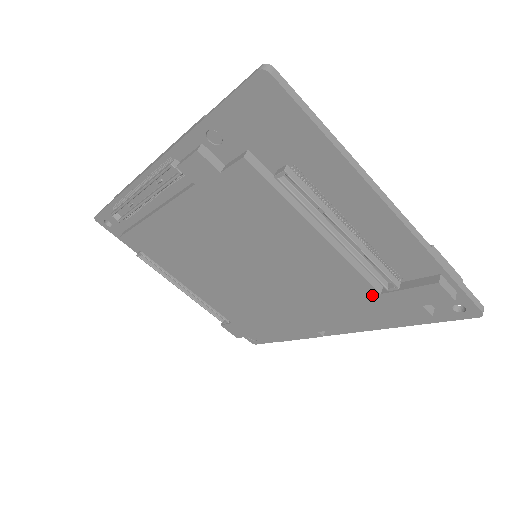
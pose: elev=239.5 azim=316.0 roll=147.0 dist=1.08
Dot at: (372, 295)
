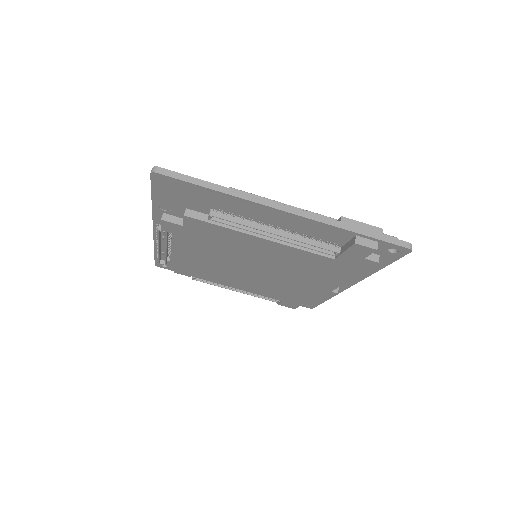
Dot at: (331, 261)
